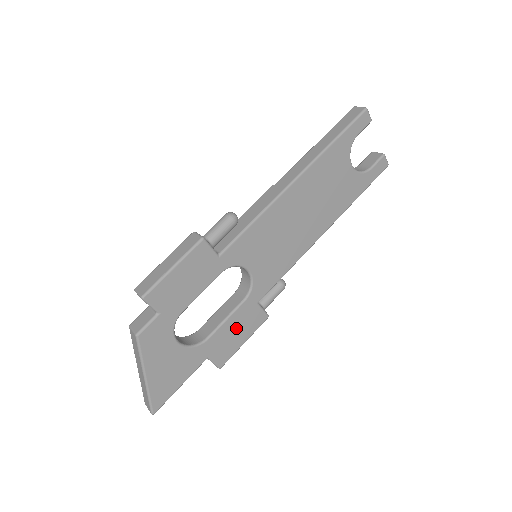
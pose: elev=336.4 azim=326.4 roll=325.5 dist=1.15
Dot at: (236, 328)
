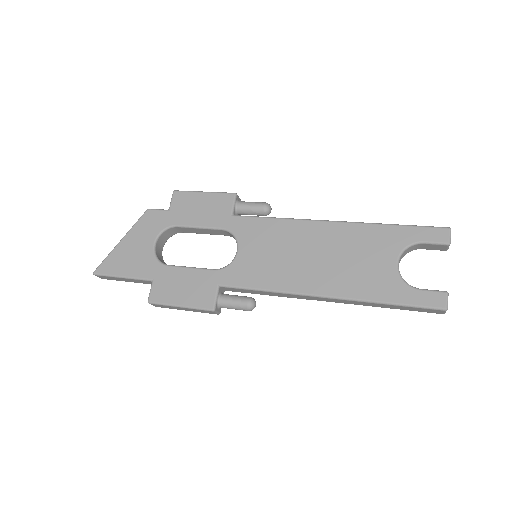
Dot at: (188, 284)
